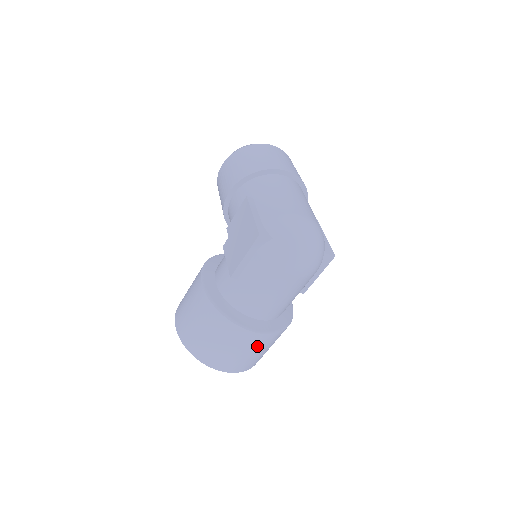
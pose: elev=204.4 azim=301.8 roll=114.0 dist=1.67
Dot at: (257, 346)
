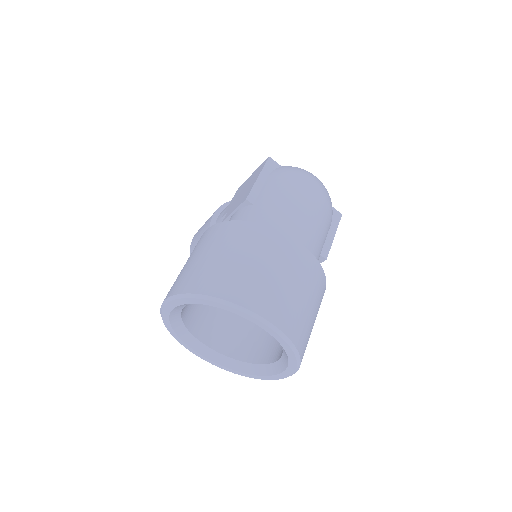
Dot at: (299, 271)
